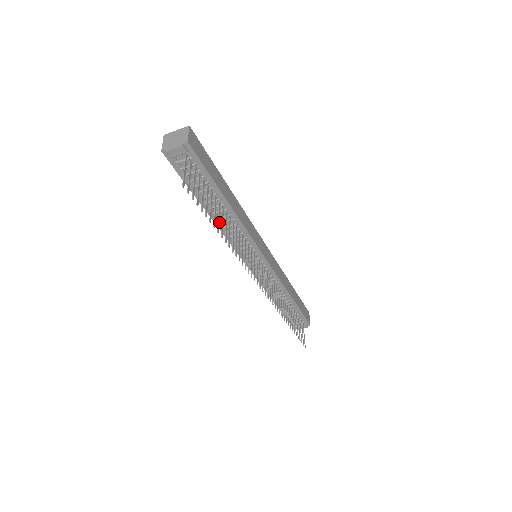
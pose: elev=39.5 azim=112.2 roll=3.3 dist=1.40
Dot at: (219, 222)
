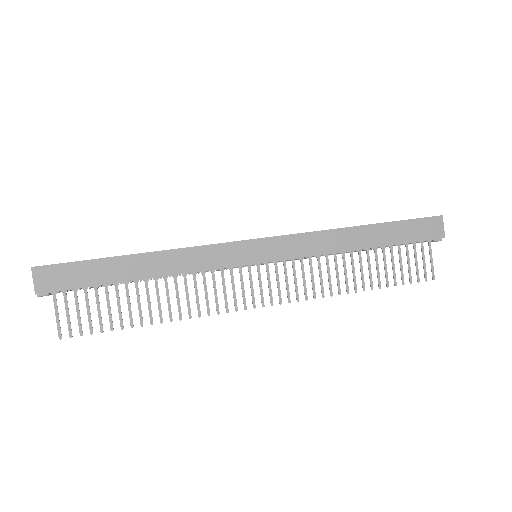
Dot at: occluded
